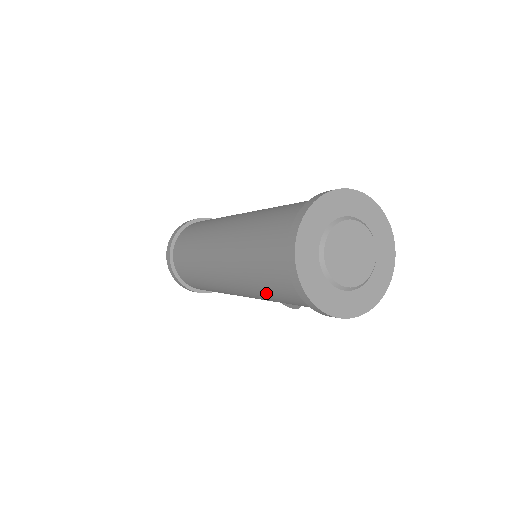
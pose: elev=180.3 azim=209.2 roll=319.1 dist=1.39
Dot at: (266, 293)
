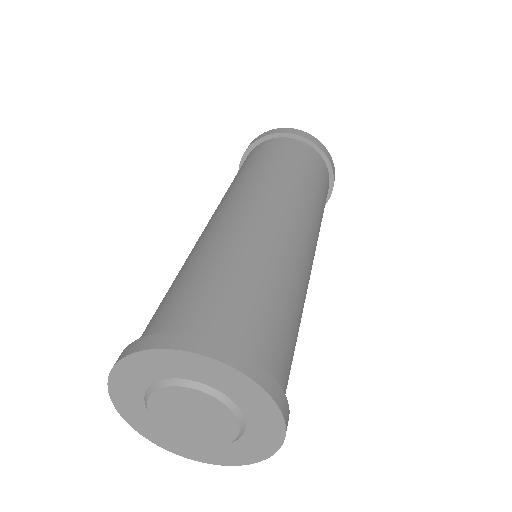
Dot at: occluded
